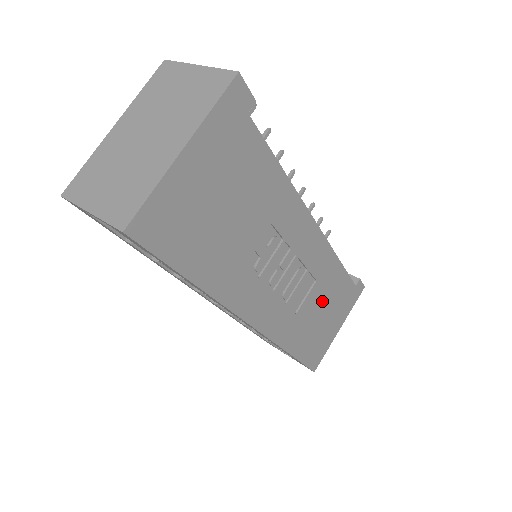
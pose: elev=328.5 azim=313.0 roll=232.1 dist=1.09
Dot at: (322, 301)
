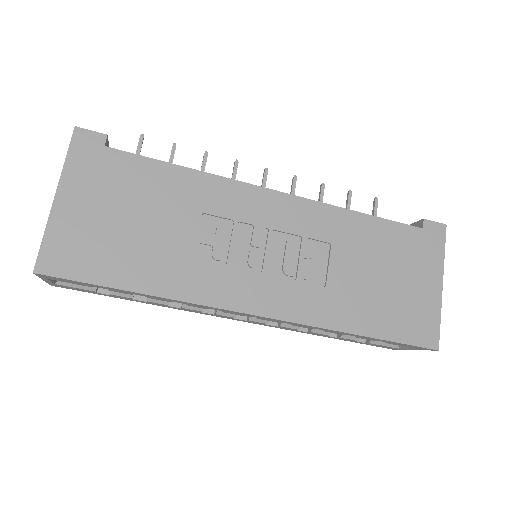
Dot at: (366, 262)
